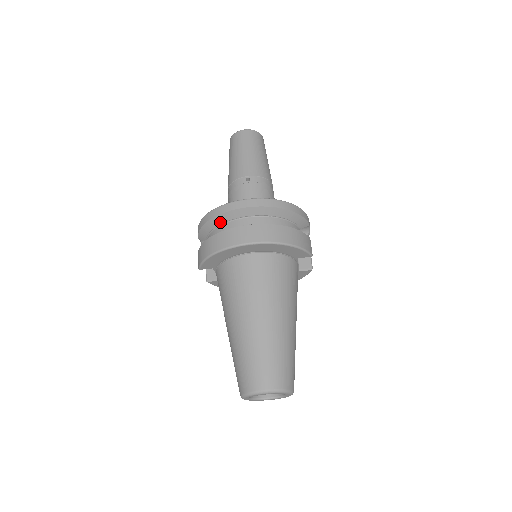
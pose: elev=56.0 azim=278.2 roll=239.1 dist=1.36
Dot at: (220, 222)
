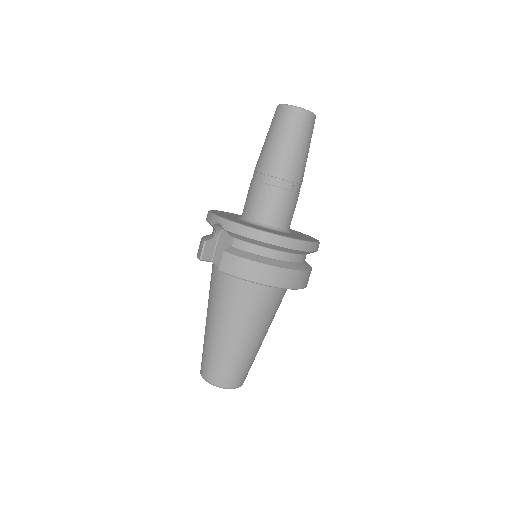
Dot at: (270, 247)
